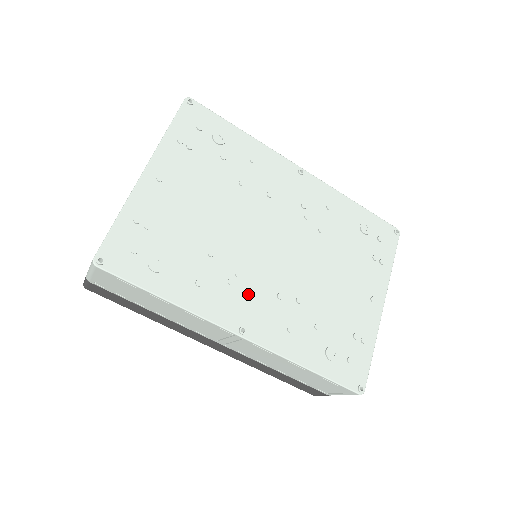
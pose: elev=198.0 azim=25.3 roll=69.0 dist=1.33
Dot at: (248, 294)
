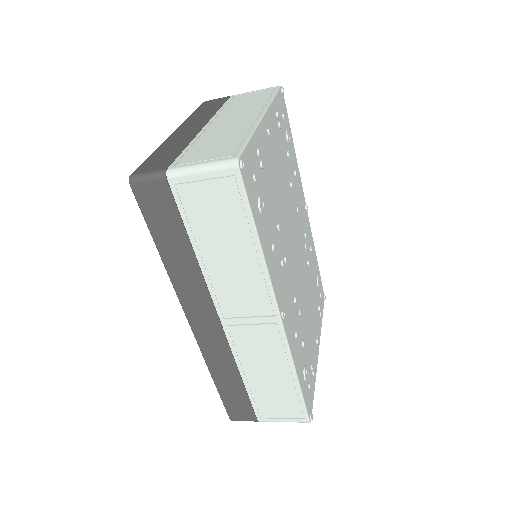
Dot at: (286, 283)
